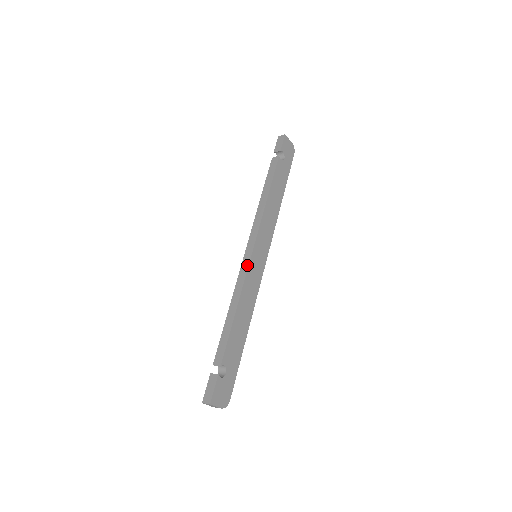
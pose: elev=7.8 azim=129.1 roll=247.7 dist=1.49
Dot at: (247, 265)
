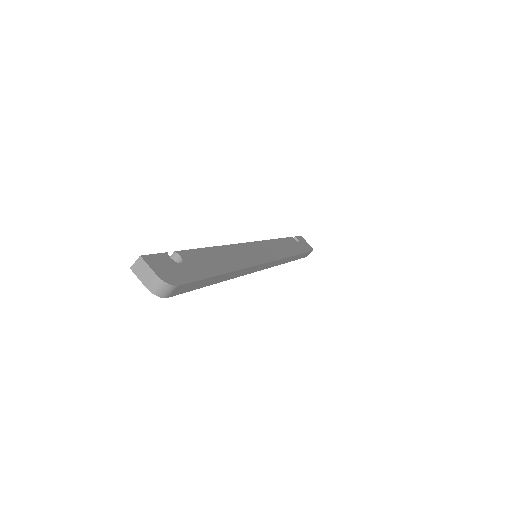
Dot at: (241, 244)
